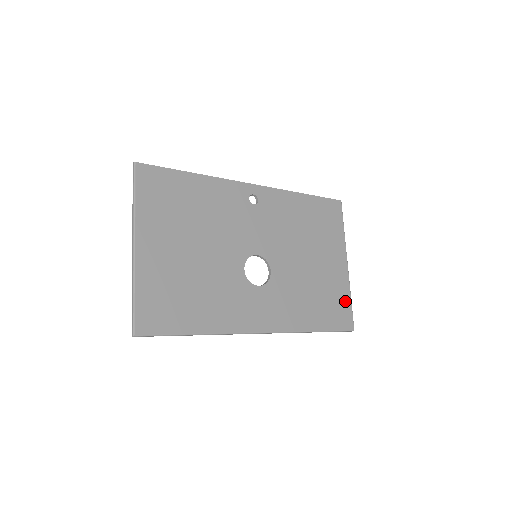
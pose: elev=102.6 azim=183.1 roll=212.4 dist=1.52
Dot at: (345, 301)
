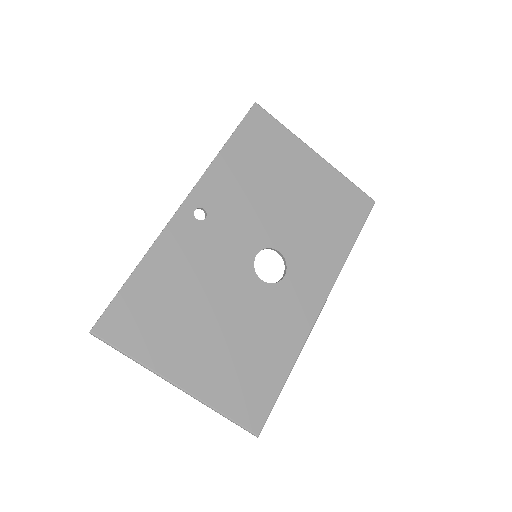
Dot at: (347, 189)
